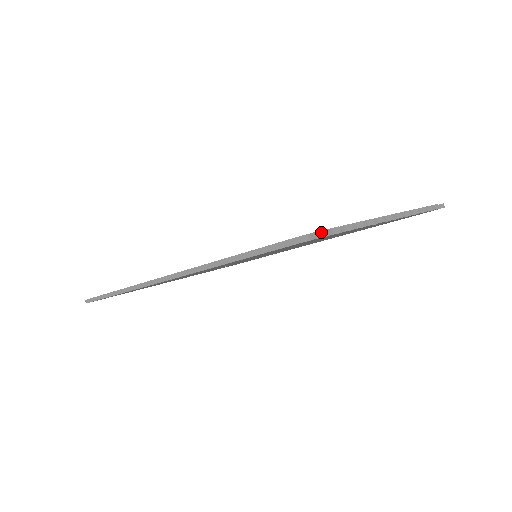
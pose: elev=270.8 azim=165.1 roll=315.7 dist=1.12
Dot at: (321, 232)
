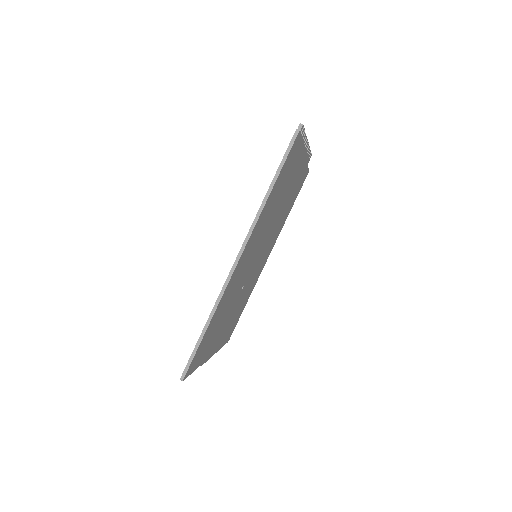
Dot at: (301, 124)
